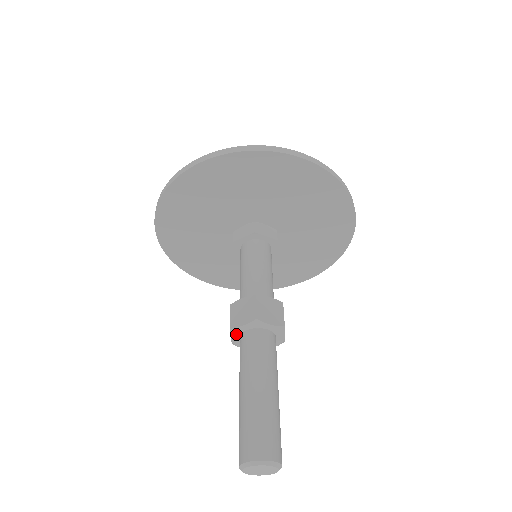
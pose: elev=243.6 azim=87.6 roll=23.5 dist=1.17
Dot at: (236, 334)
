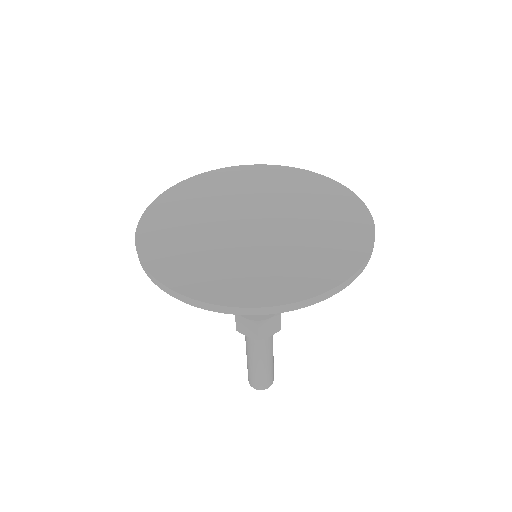
Dot at: occluded
